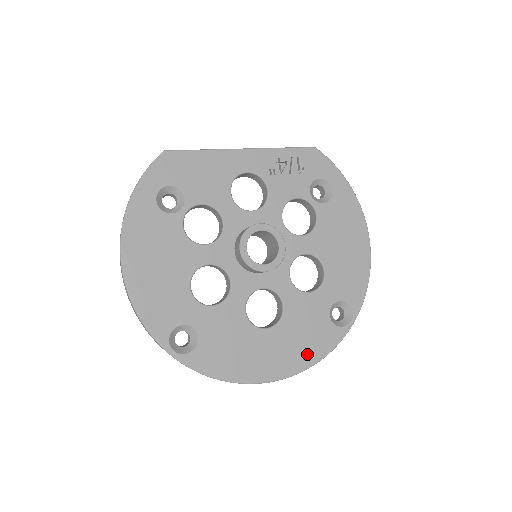
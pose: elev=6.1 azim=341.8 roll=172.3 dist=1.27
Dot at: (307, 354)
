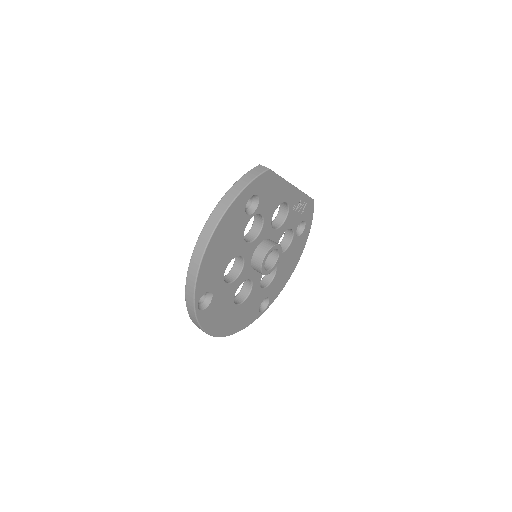
Dot at: (241, 324)
